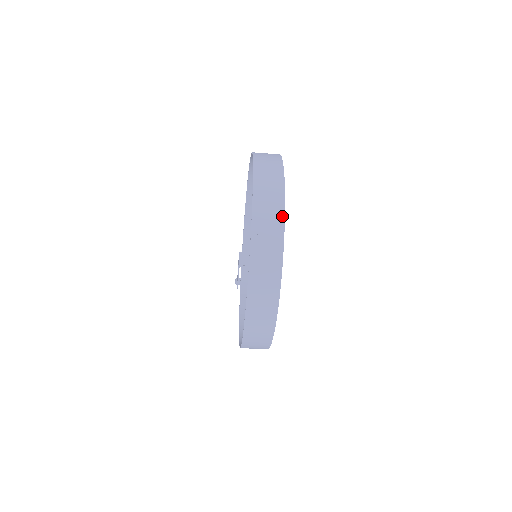
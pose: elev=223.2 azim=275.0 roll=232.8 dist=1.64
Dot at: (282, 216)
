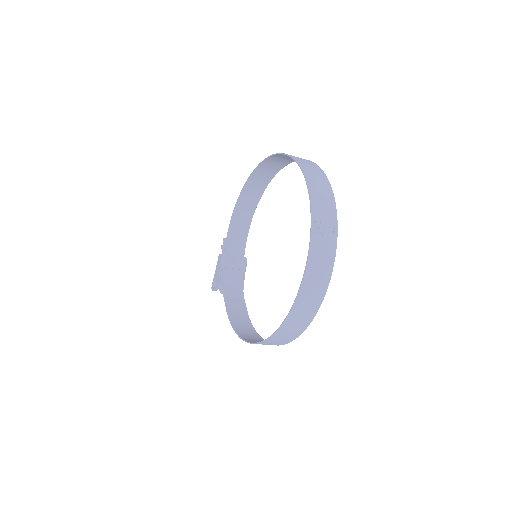
Dot at: (335, 212)
